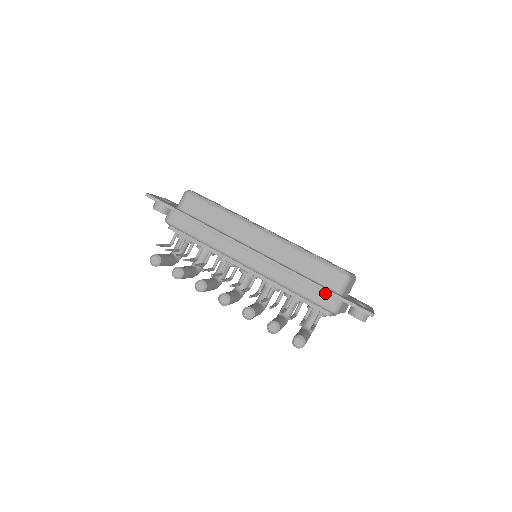
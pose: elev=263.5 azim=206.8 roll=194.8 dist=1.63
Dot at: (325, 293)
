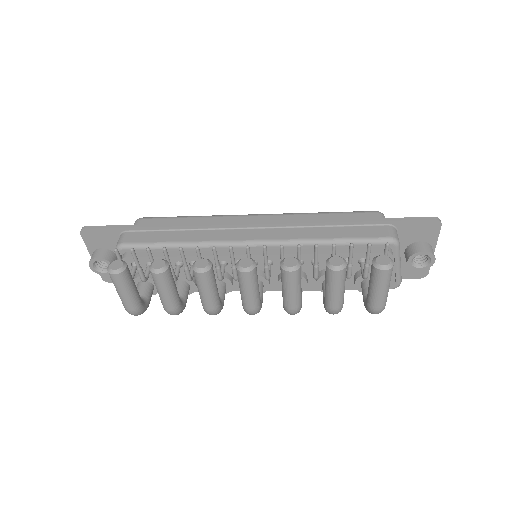
Dot at: (369, 226)
